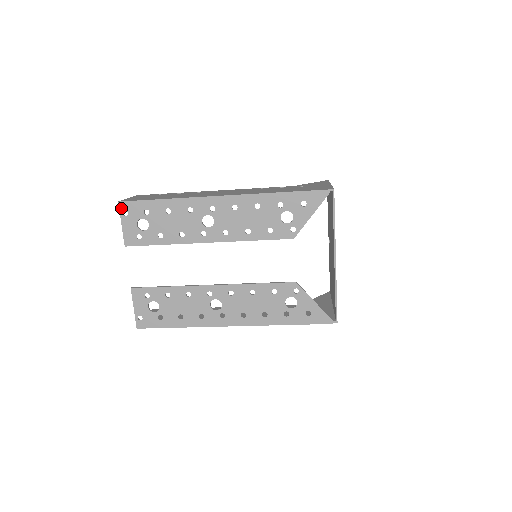
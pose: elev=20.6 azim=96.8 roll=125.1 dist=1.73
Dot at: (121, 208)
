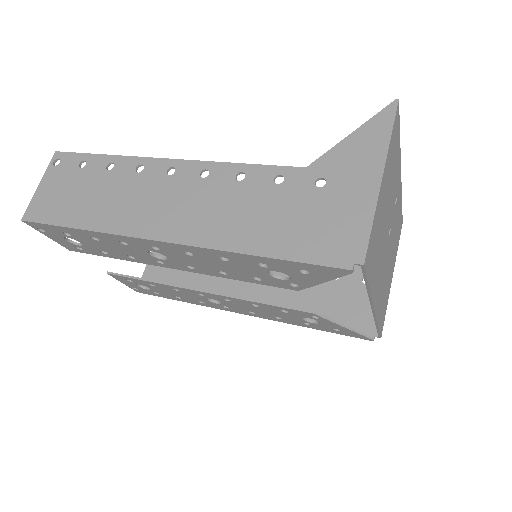
Dot at: (31, 225)
